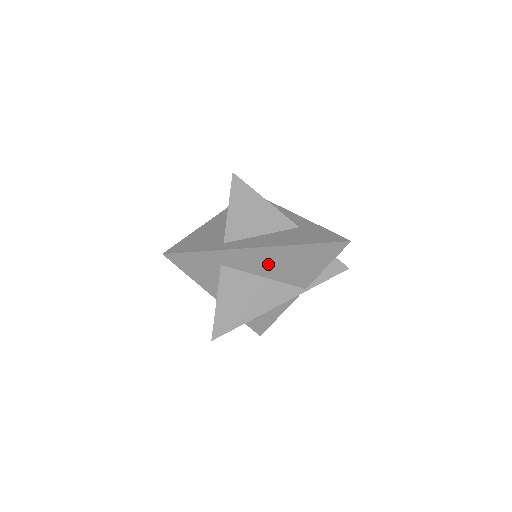
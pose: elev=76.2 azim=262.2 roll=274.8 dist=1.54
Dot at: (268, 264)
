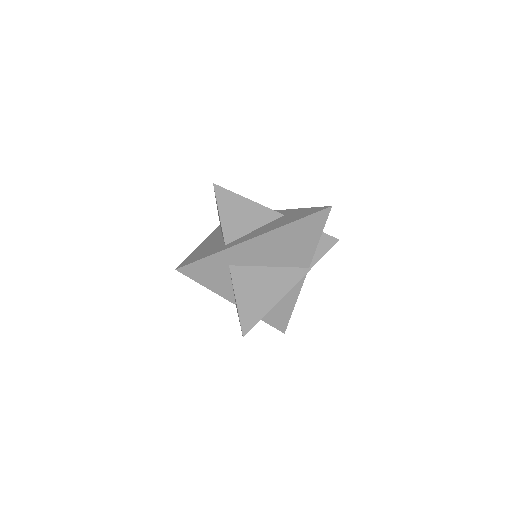
Dot at: (269, 251)
